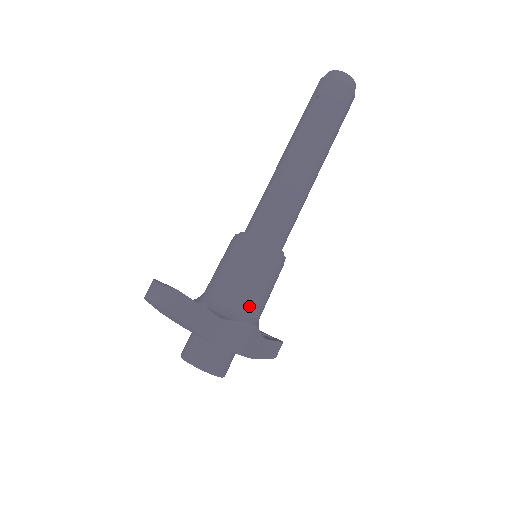
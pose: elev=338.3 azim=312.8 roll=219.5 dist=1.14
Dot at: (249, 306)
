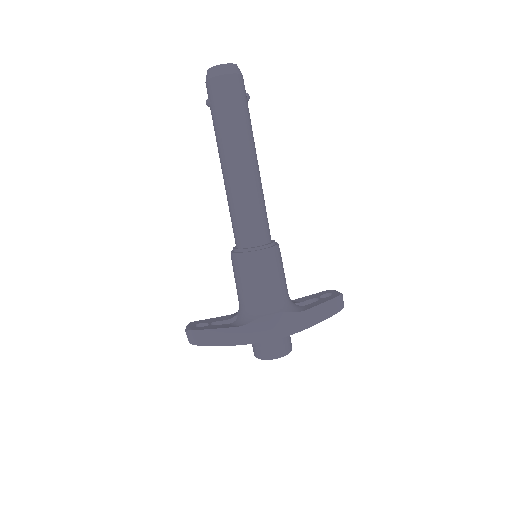
Dot at: (260, 303)
